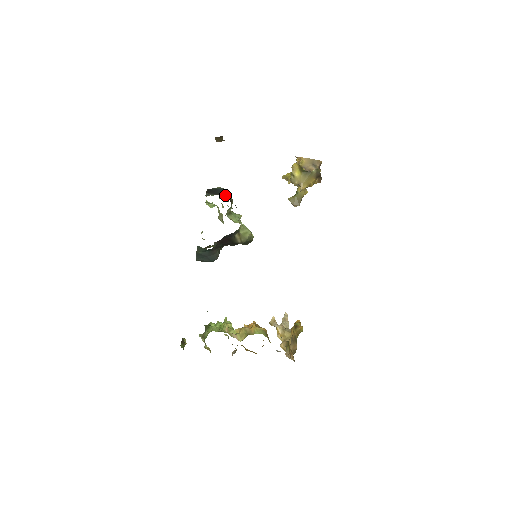
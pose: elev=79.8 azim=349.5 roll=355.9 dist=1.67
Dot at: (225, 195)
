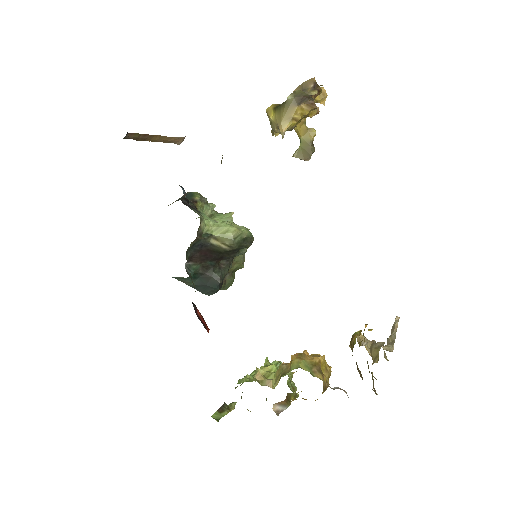
Dot at: occluded
